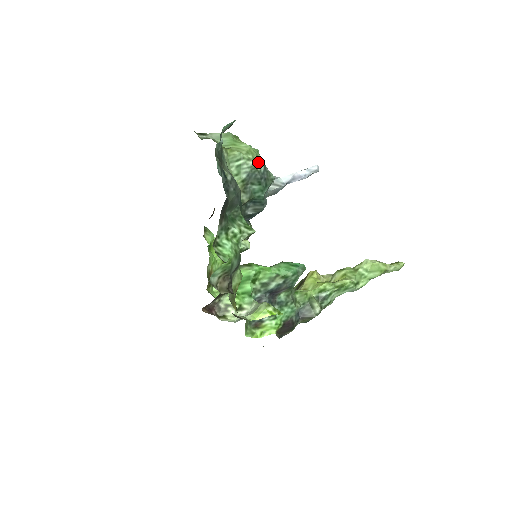
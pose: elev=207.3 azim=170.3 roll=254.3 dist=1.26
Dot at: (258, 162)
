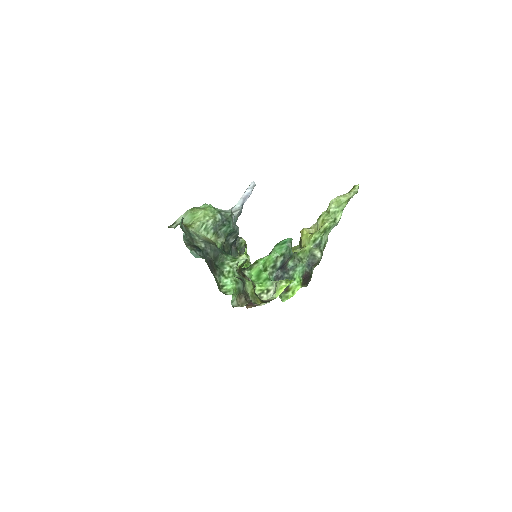
Dot at: (214, 216)
